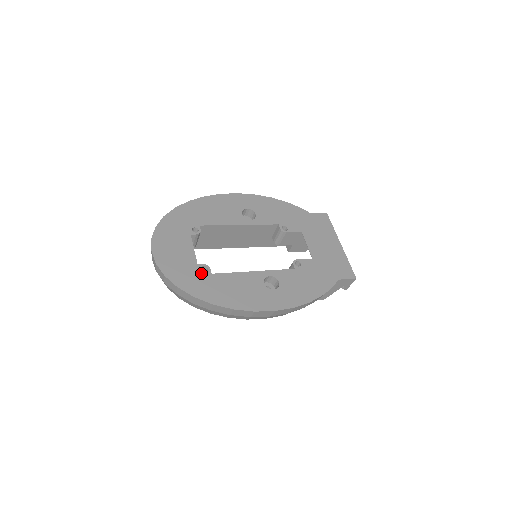
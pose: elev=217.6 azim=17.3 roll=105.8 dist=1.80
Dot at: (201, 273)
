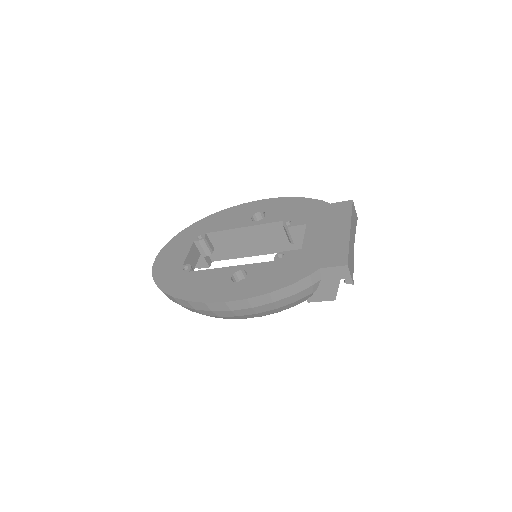
Dot at: (181, 272)
